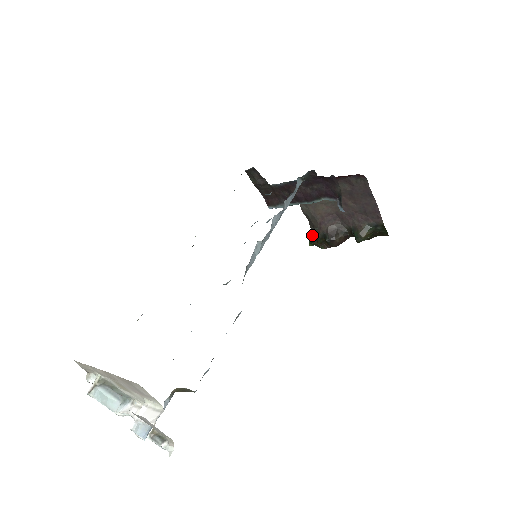
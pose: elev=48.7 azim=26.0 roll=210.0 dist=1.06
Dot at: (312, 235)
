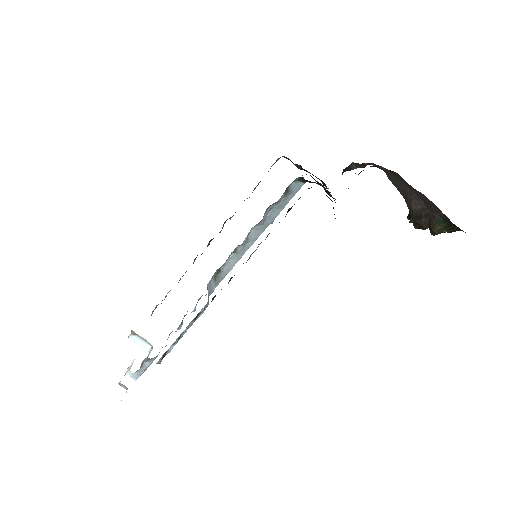
Dot at: occluded
